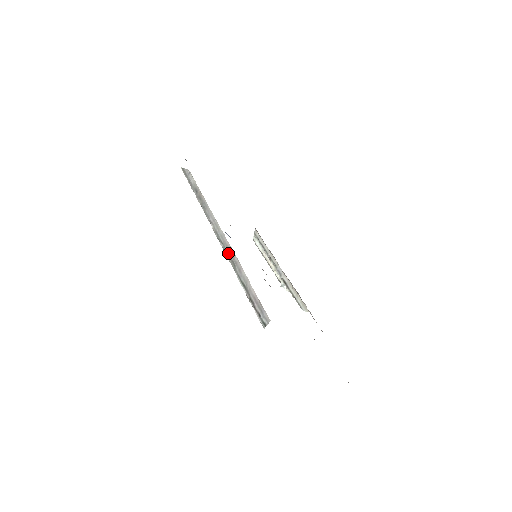
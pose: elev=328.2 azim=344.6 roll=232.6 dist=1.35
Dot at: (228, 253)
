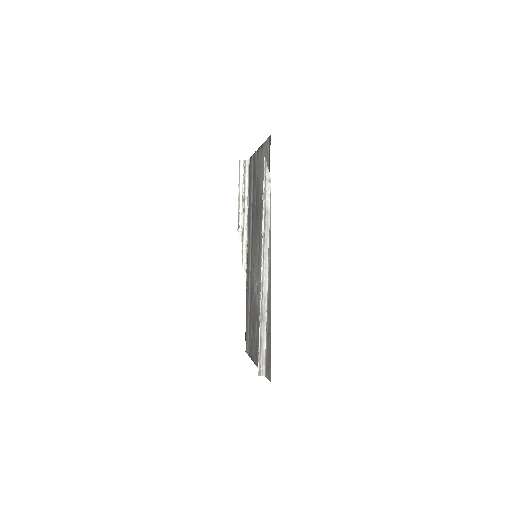
Dot at: (263, 306)
